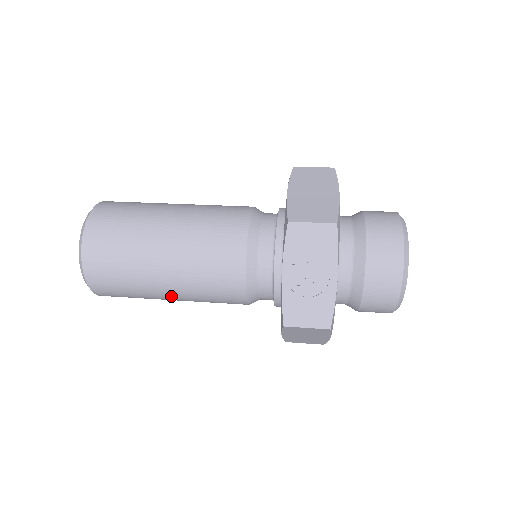
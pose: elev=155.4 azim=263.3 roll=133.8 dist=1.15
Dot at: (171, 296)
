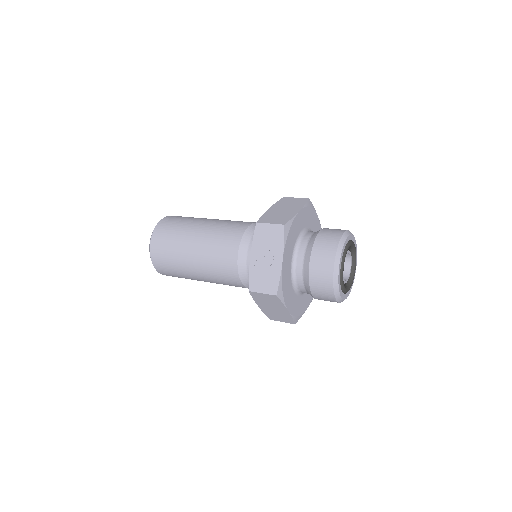
Dot at: (197, 275)
